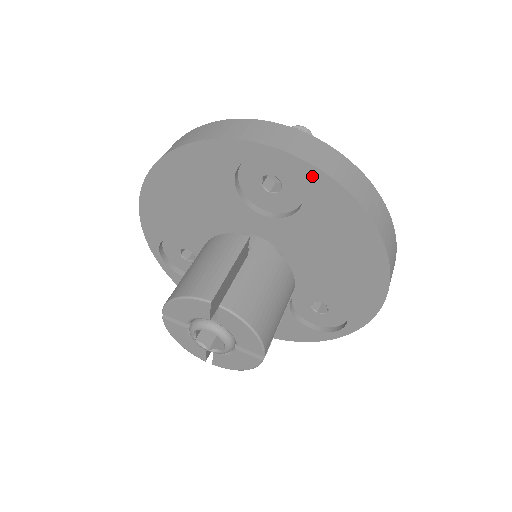
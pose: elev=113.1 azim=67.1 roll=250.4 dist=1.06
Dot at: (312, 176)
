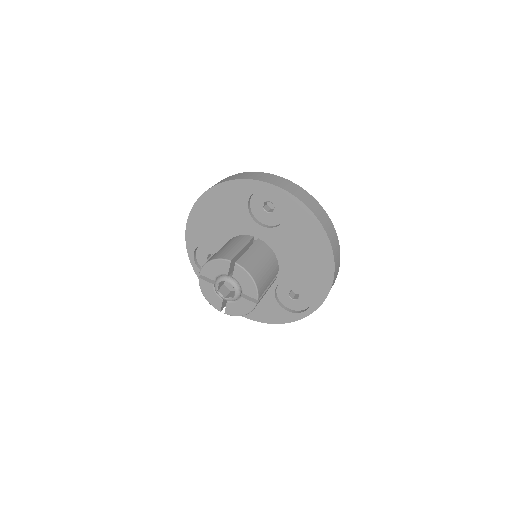
Dot at: (291, 200)
